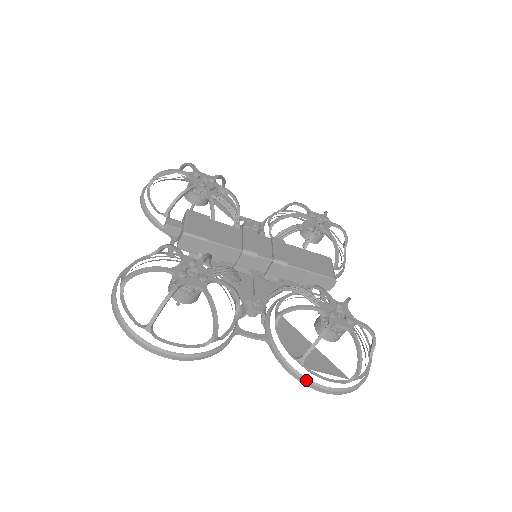
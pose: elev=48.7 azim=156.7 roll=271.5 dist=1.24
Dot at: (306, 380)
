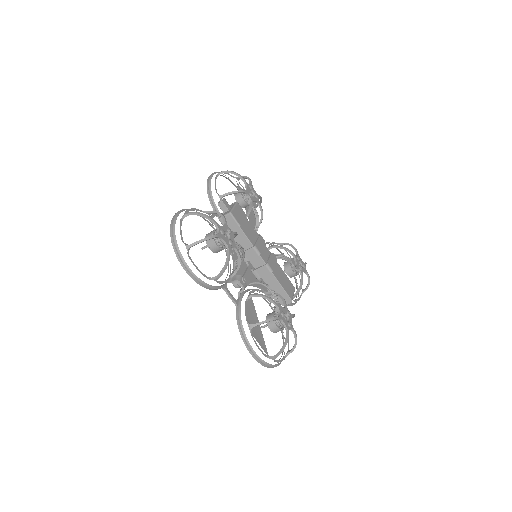
Dot at: (246, 340)
